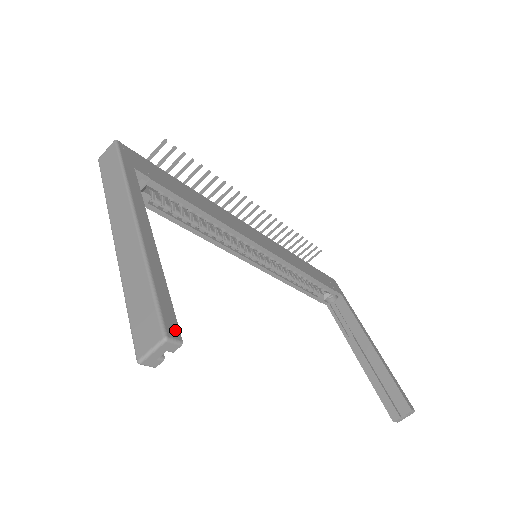
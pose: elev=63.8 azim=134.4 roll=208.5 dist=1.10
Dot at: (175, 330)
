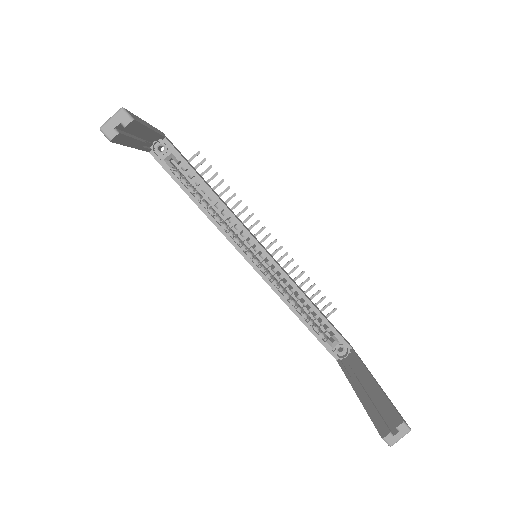
Dot at: (133, 117)
